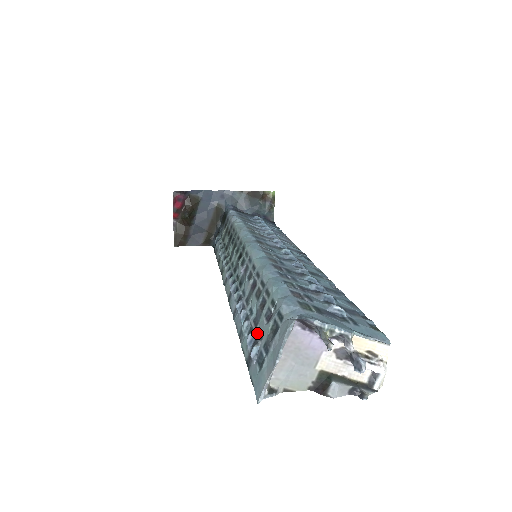
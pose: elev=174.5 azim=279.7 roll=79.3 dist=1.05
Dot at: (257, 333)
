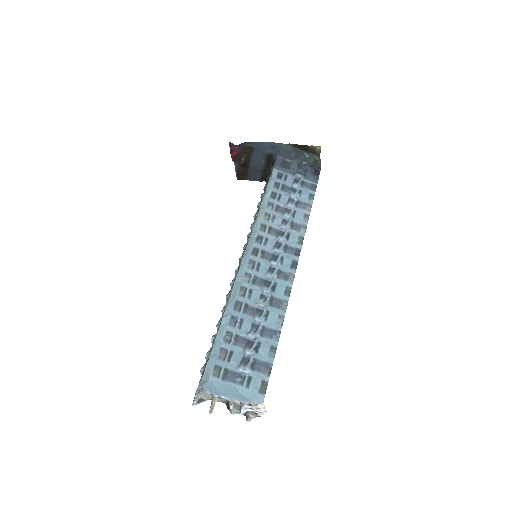
Dot at: occluded
